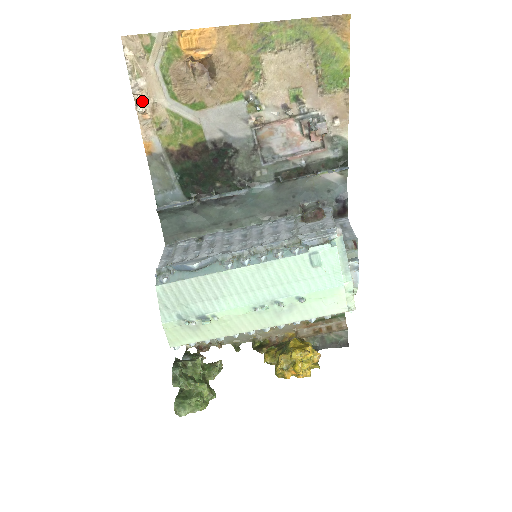
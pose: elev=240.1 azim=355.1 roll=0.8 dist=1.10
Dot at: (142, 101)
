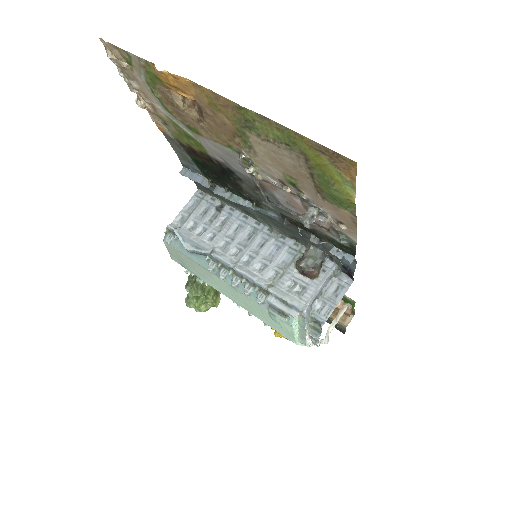
Dot at: (141, 97)
